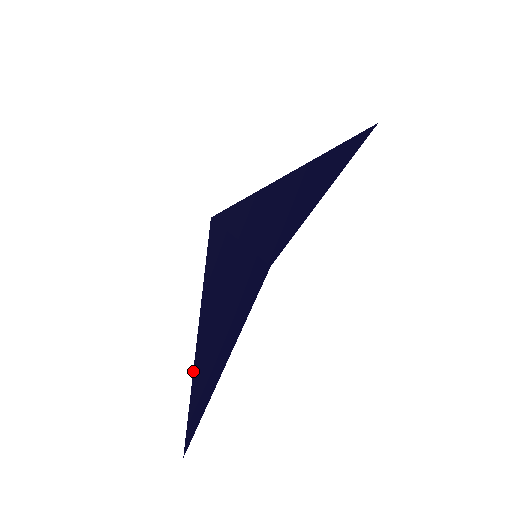
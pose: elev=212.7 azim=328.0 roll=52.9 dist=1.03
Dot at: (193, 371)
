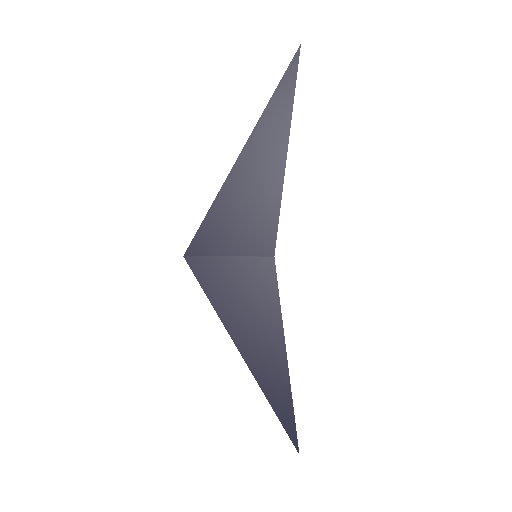
Dot at: (255, 378)
